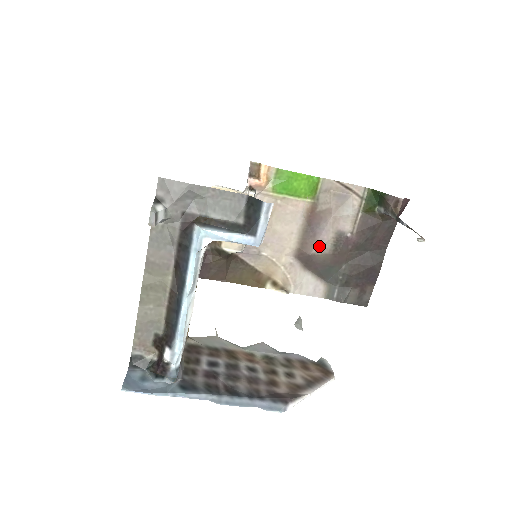
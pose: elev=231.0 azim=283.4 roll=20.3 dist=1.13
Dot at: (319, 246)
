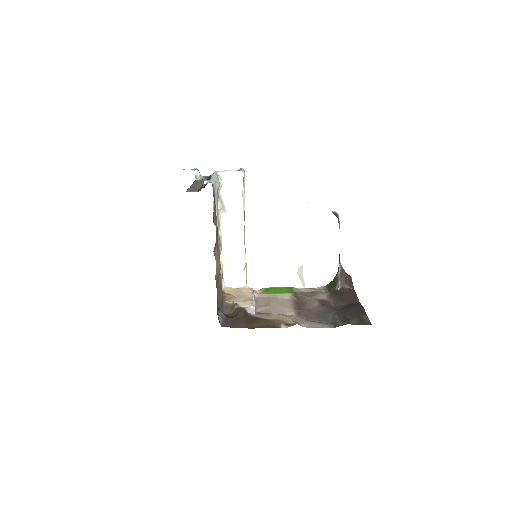
Dot at: (310, 306)
